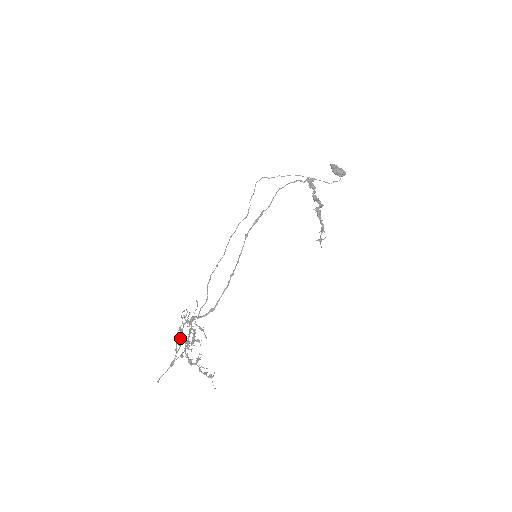
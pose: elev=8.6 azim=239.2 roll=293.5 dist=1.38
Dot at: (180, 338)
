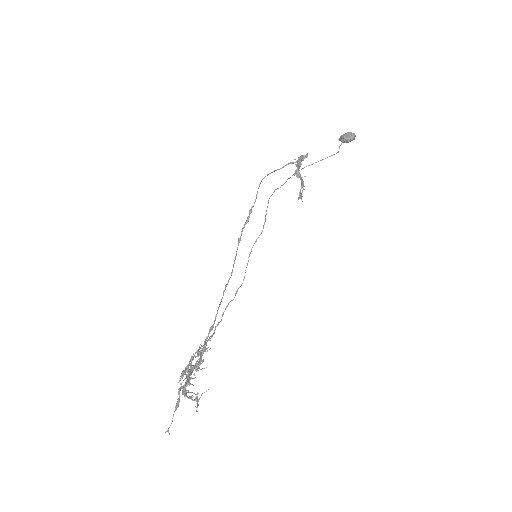
Dot at: occluded
